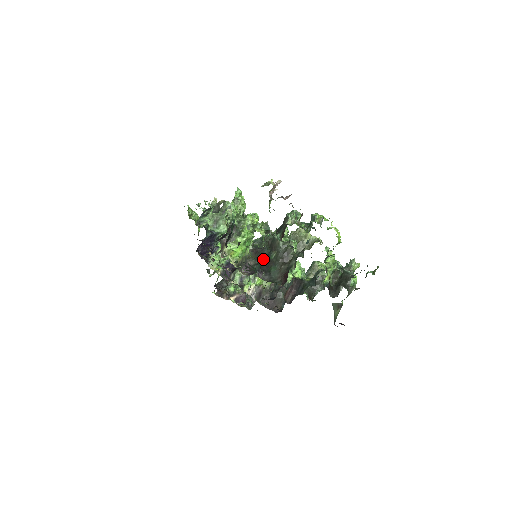
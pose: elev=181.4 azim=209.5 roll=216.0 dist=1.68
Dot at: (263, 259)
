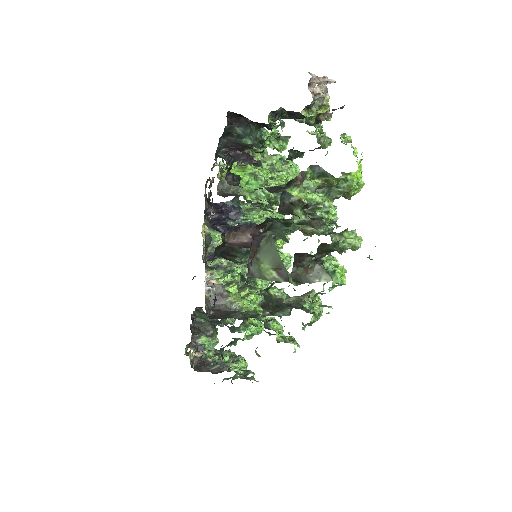
Dot at: occluded
